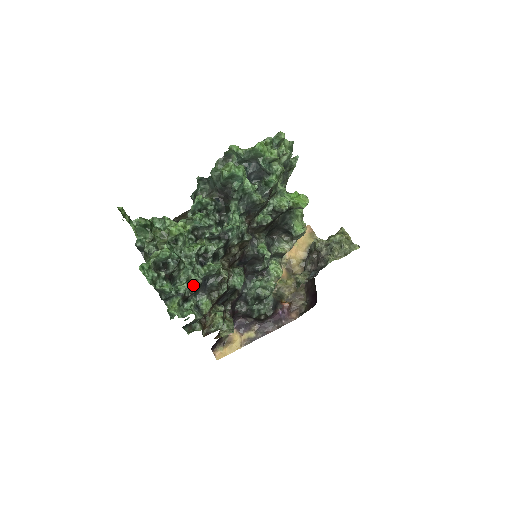
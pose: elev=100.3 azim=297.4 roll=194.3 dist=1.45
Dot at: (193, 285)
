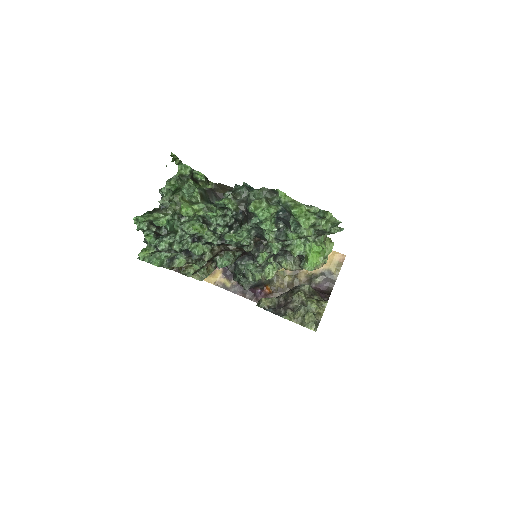
Dot at: (173, 249)
